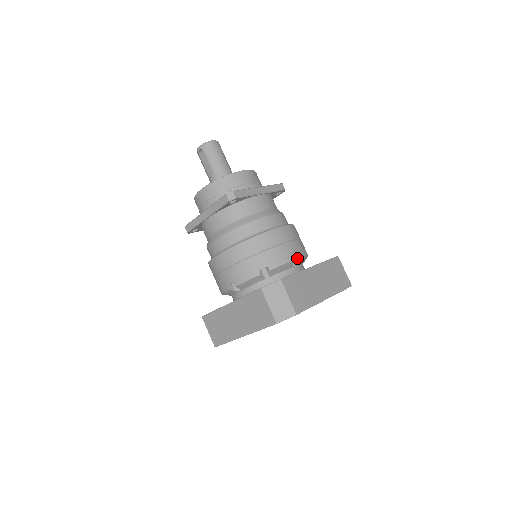
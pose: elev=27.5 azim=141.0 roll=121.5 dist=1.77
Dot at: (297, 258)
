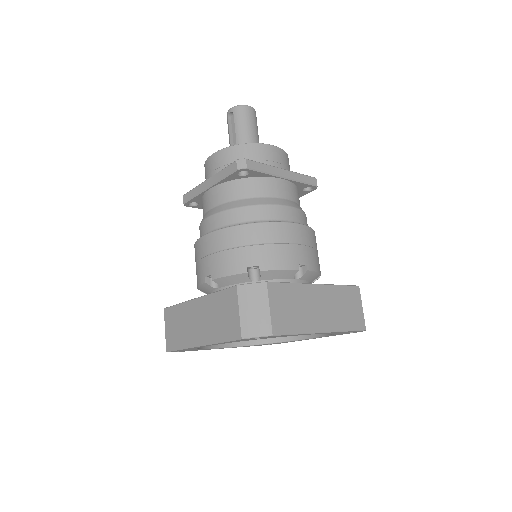
Dot at: (303, 269)
